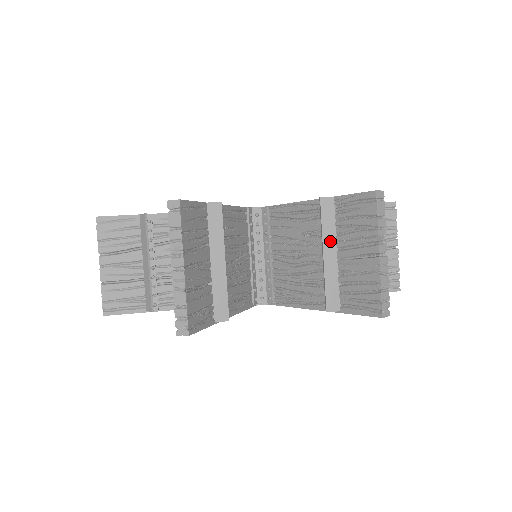
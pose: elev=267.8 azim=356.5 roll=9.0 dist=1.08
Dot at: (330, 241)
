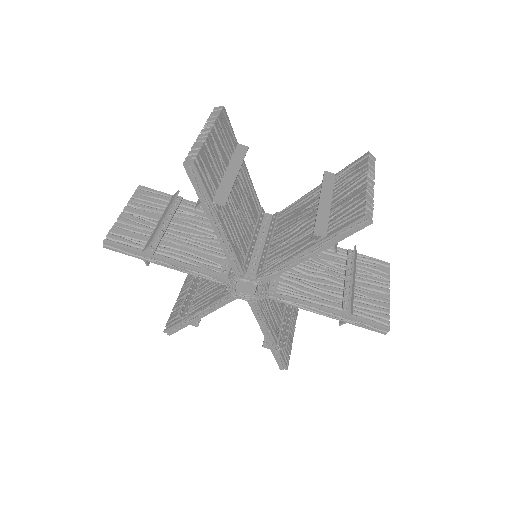
Dot at: (327, 194)
